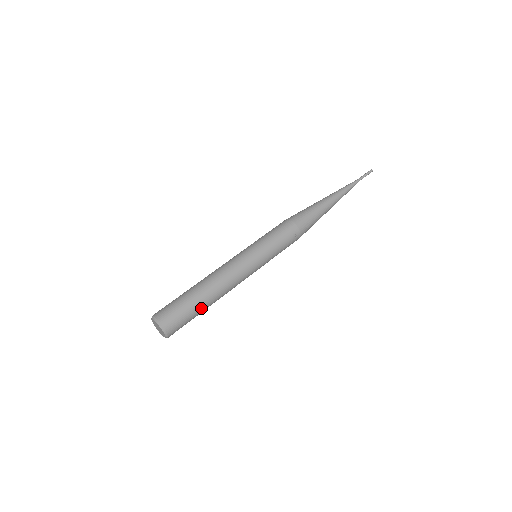
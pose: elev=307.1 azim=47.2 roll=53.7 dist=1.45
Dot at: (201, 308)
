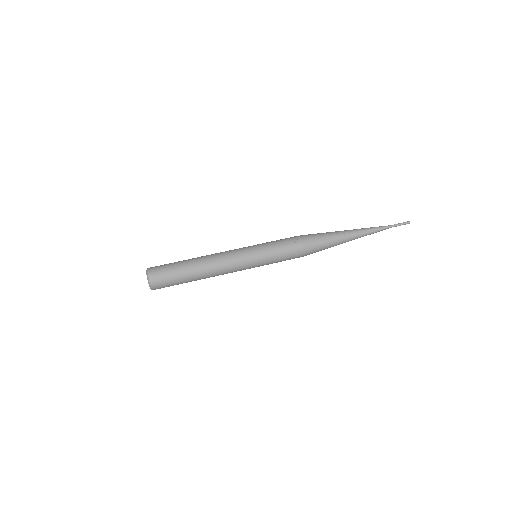
Dot at: (185, 268)
